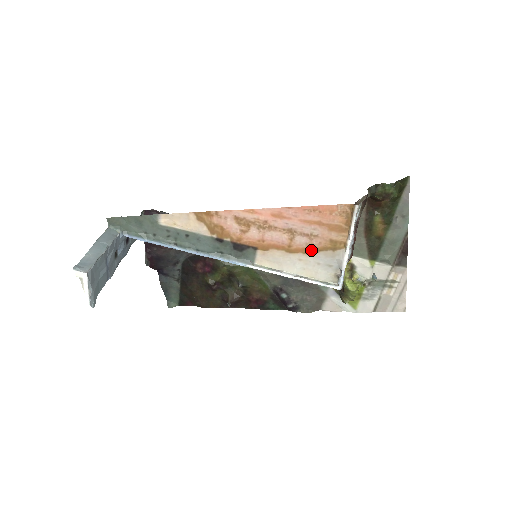
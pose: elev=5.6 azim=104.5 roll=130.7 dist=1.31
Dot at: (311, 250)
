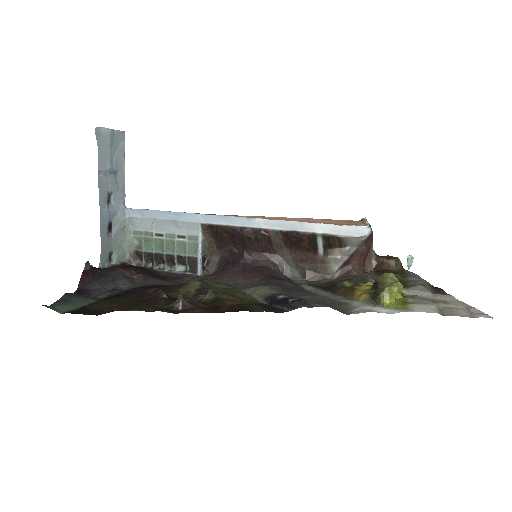
Dot at: occluded
